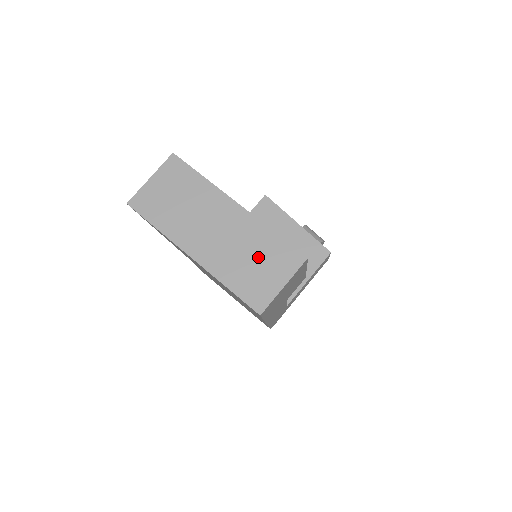
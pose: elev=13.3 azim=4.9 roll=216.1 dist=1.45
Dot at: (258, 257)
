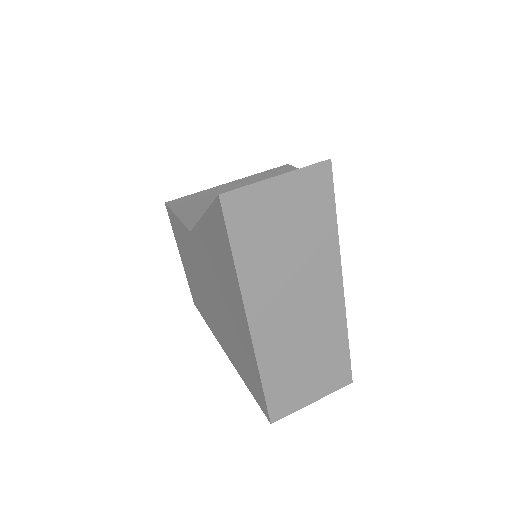
Dot at: (315, 361)
